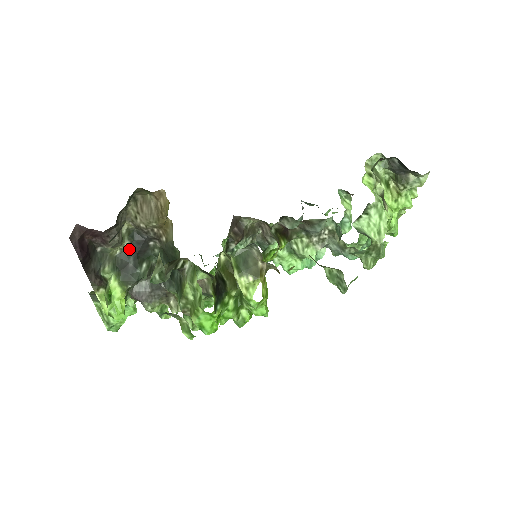
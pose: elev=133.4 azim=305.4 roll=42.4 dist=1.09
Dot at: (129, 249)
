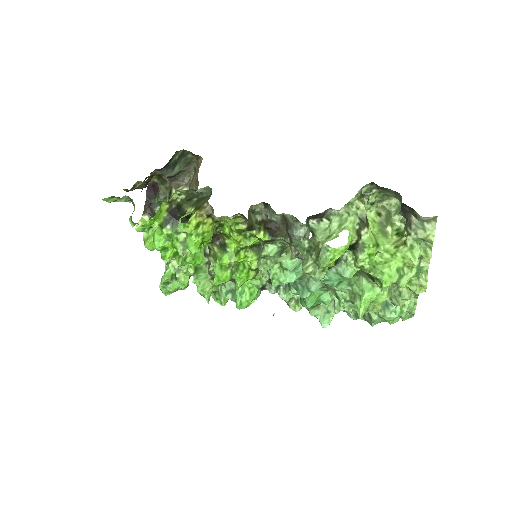
Dot at: occluded
